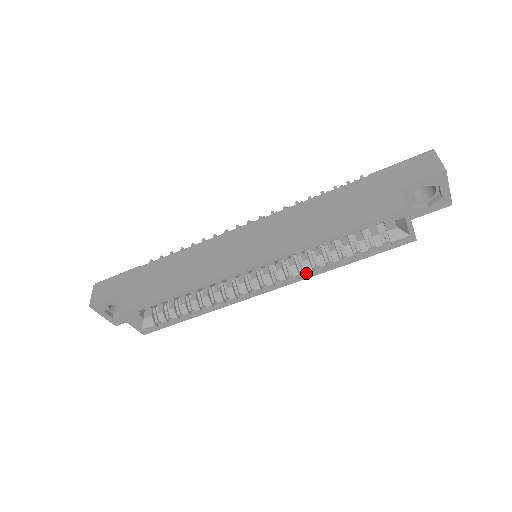
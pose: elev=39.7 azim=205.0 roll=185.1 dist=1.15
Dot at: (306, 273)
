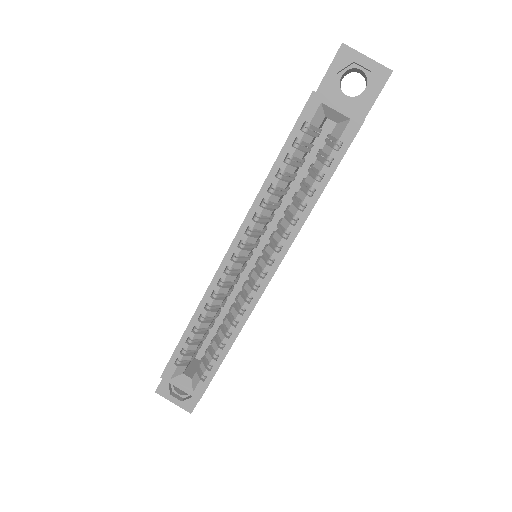
Dot at: (290, 233)
